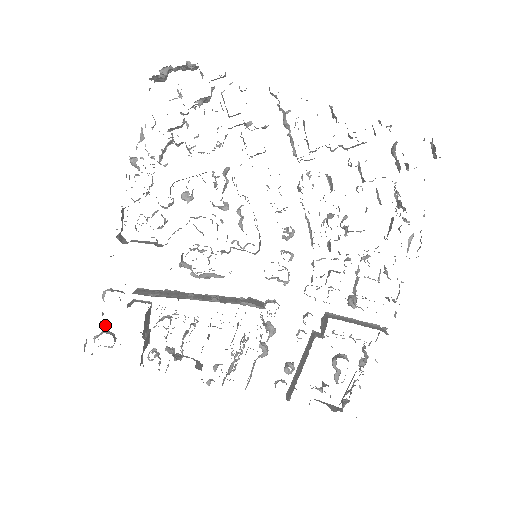
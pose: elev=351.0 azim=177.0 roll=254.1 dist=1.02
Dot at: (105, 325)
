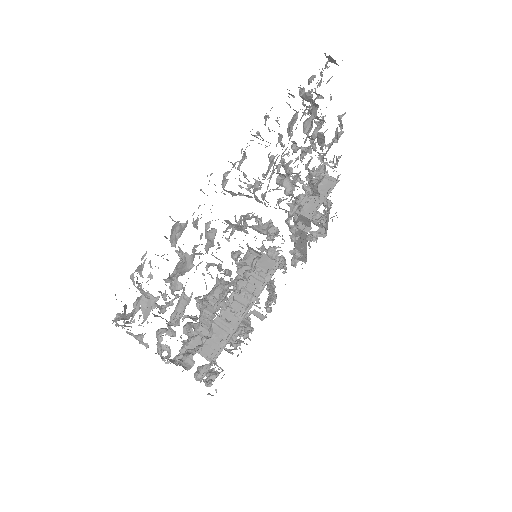
Dot at: (211, 380)
